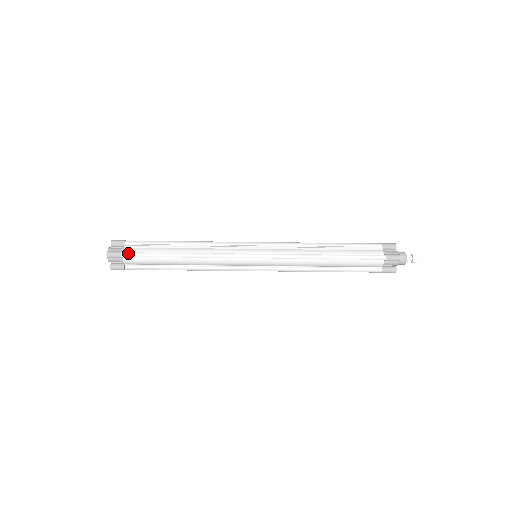
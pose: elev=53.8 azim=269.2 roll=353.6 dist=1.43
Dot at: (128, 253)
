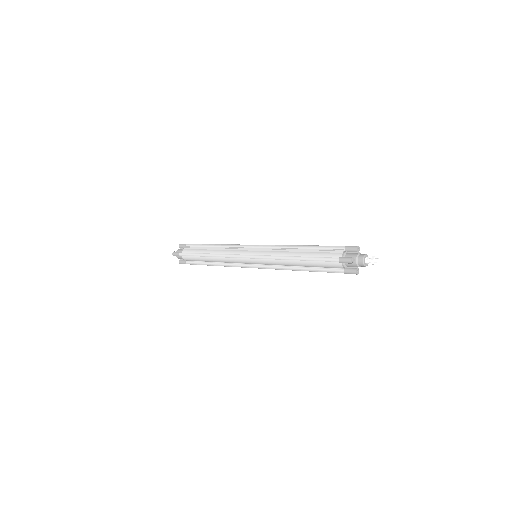
Dot at: (182, 253)
